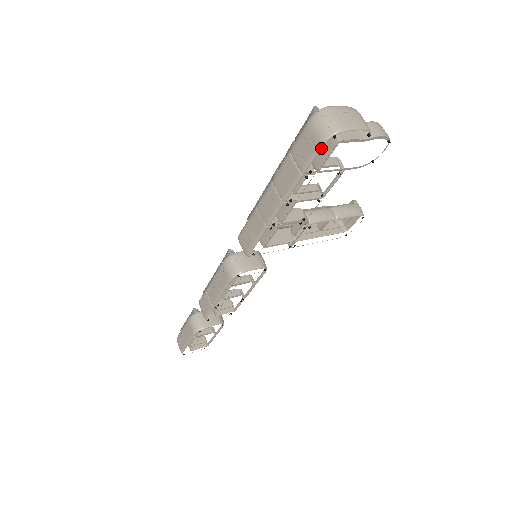
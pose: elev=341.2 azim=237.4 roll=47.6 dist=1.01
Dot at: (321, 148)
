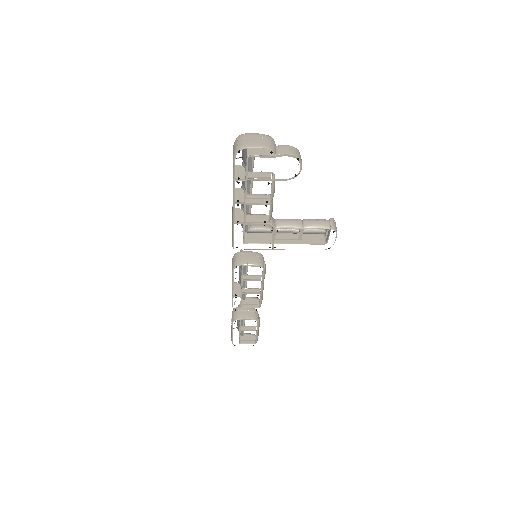
Dot at: occluded
